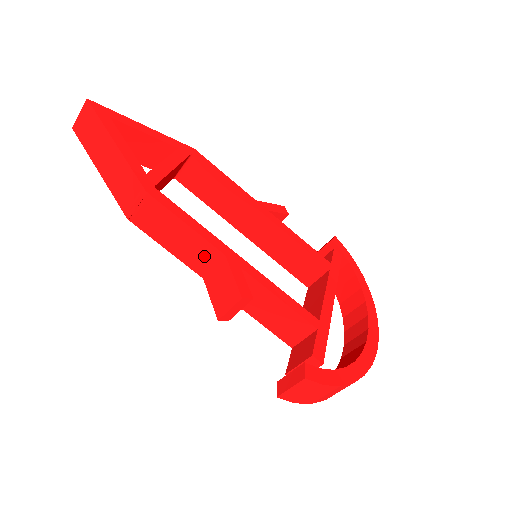
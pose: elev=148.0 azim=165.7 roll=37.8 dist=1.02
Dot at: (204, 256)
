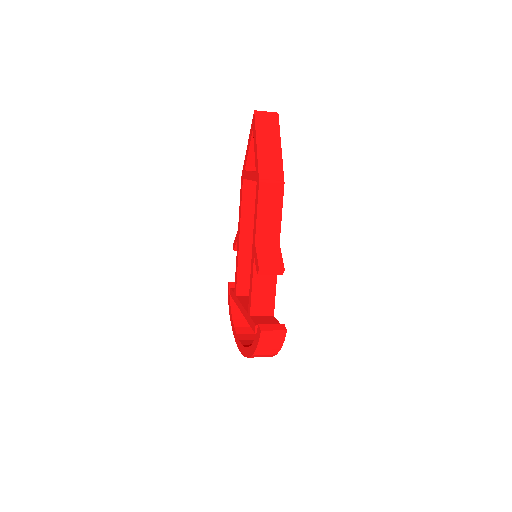
Dot at: (270, 234)
